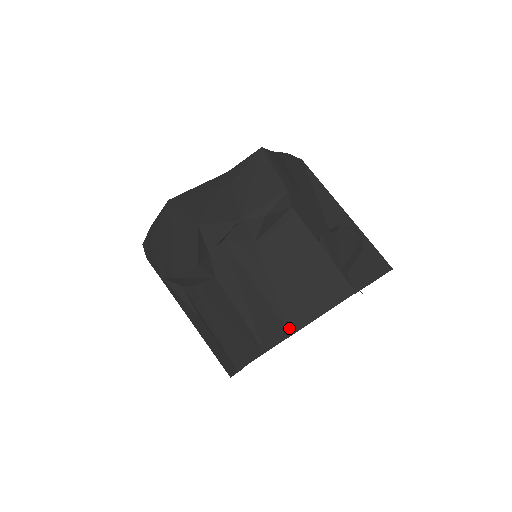
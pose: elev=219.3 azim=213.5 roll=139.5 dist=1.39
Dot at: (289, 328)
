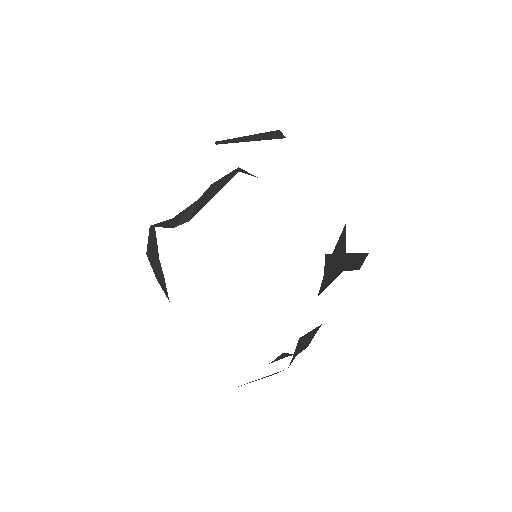
Dot at: occluded
